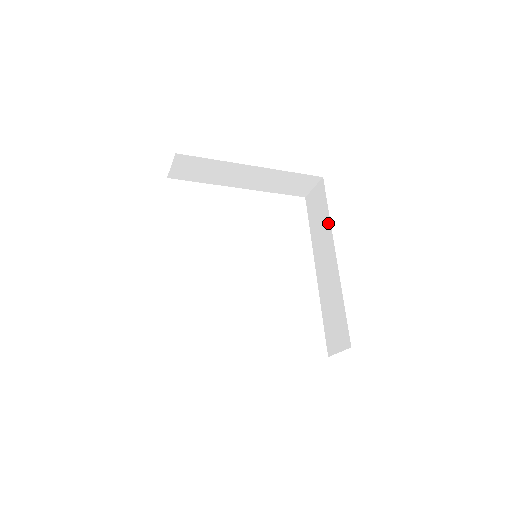
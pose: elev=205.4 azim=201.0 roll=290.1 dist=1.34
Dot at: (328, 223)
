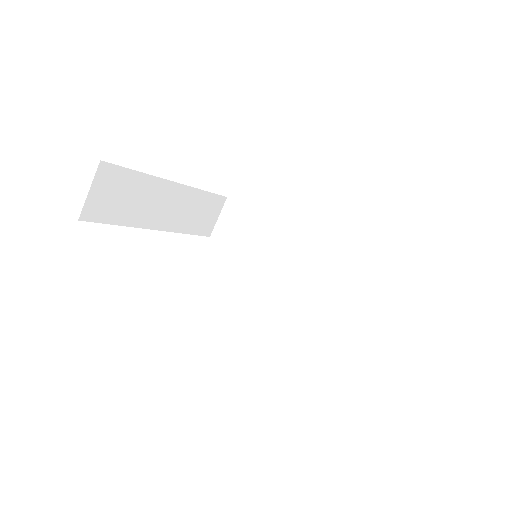
Dot at: (270, 224)
